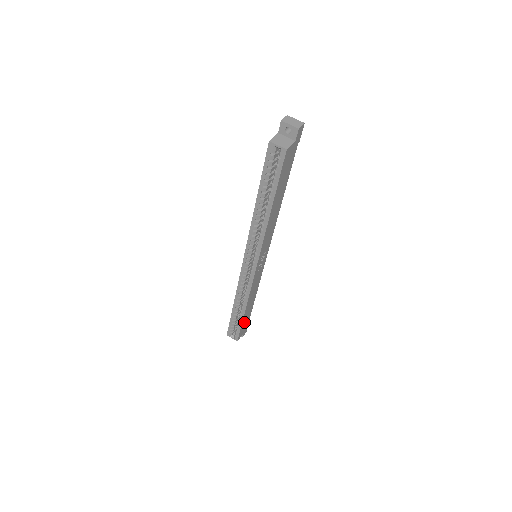
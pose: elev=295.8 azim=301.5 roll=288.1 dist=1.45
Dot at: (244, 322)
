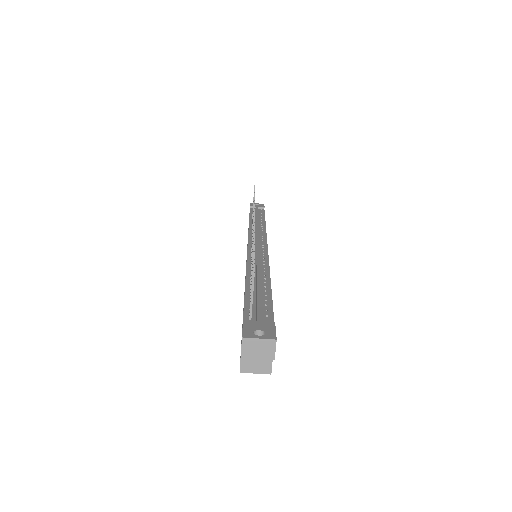
Dot at: occluded
